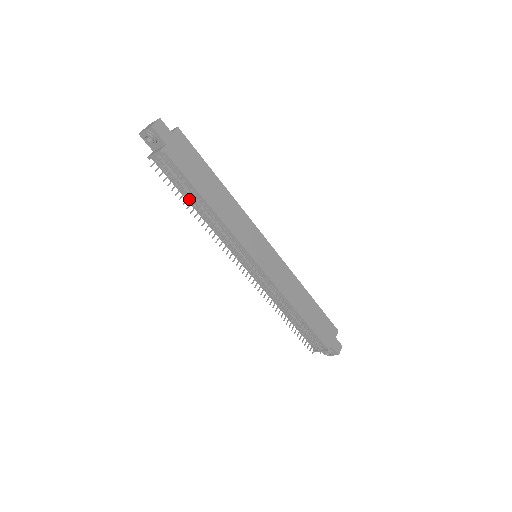
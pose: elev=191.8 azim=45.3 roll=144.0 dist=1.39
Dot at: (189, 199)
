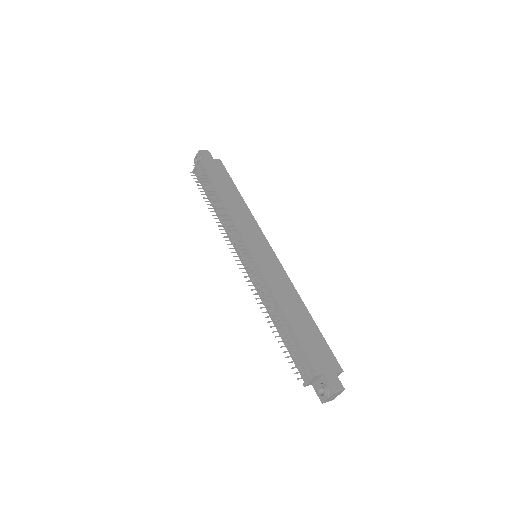
Dot at: (211, 200)
